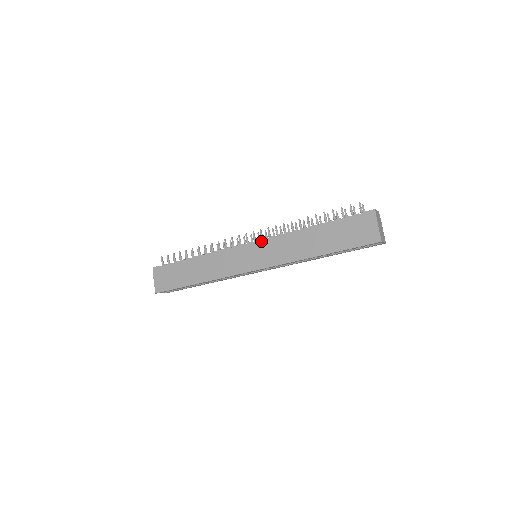
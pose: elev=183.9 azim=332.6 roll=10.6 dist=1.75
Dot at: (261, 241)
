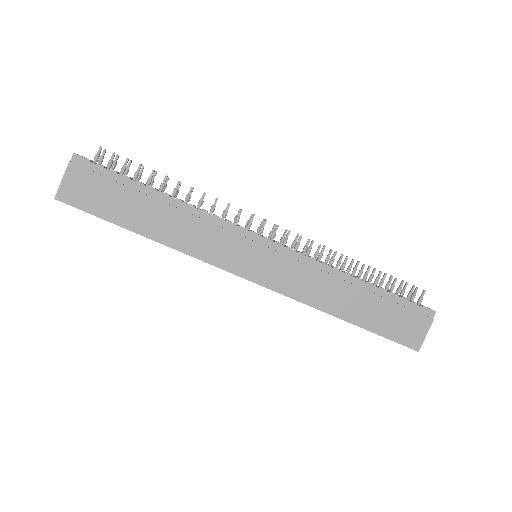
Dot at: (282, 248)
